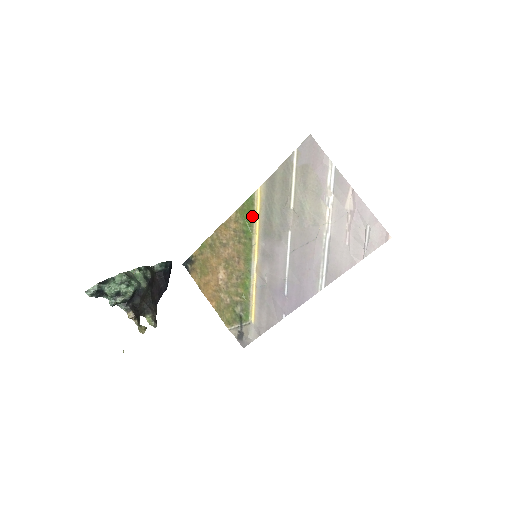
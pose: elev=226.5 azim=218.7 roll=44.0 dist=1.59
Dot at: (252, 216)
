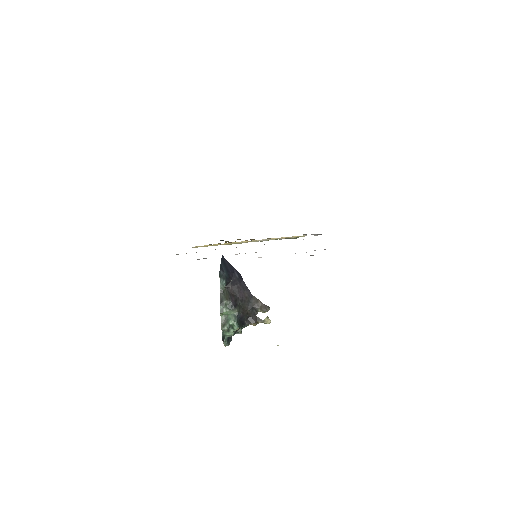
Dot at: occluded
